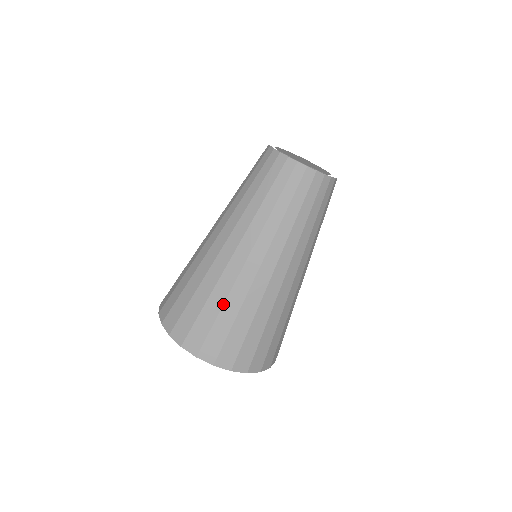
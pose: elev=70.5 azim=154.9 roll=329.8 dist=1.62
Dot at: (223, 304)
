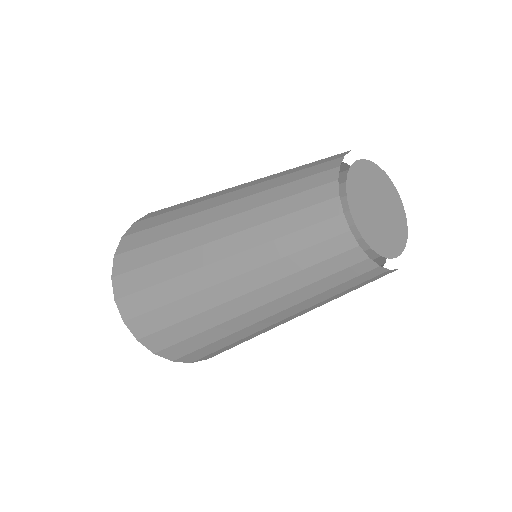
Dot at: (231, 344)
